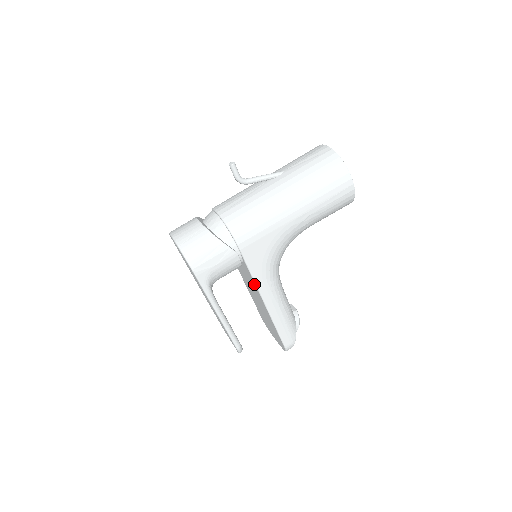
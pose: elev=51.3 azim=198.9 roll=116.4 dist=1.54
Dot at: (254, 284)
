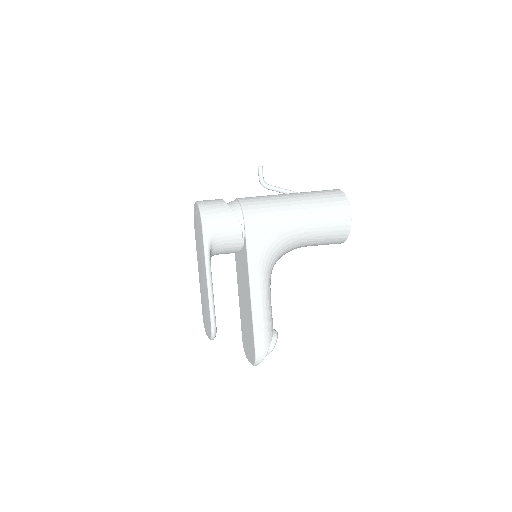
Dot at: (247, 267)
